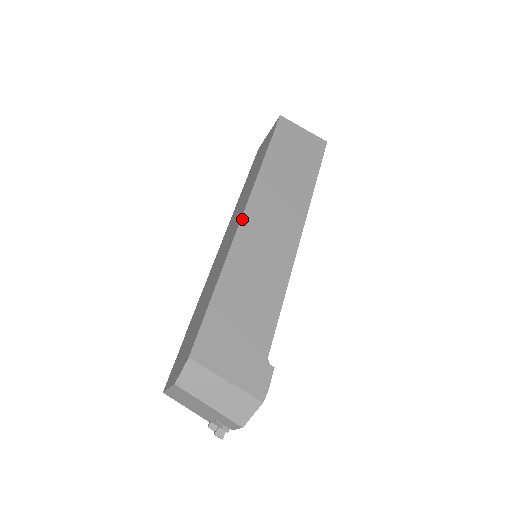
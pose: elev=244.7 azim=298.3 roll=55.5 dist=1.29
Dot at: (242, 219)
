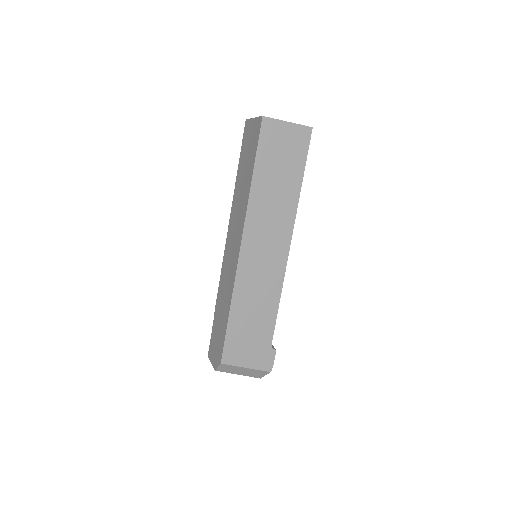
Dot at: (240, 251)
